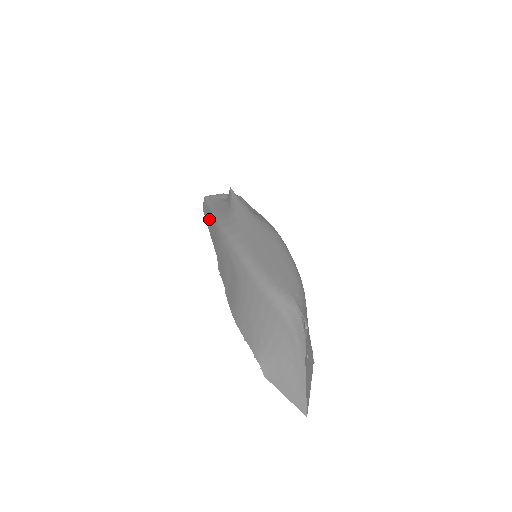
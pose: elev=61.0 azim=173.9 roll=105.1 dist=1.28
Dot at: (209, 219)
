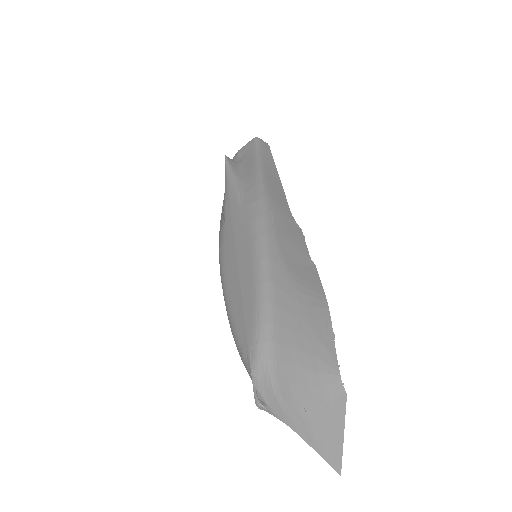
Dot at: occluded
